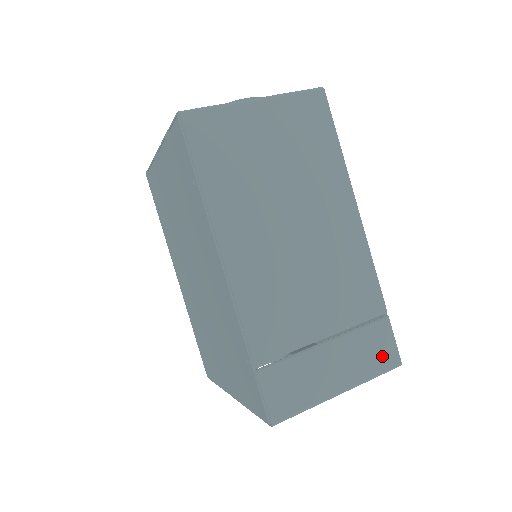
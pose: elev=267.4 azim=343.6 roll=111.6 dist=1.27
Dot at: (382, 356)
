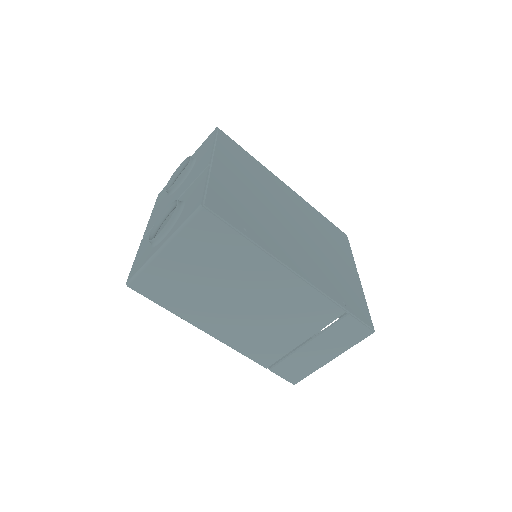
Dot at: (355, 335)
